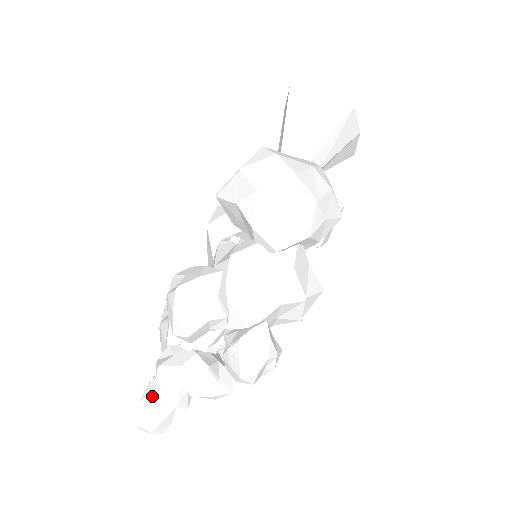
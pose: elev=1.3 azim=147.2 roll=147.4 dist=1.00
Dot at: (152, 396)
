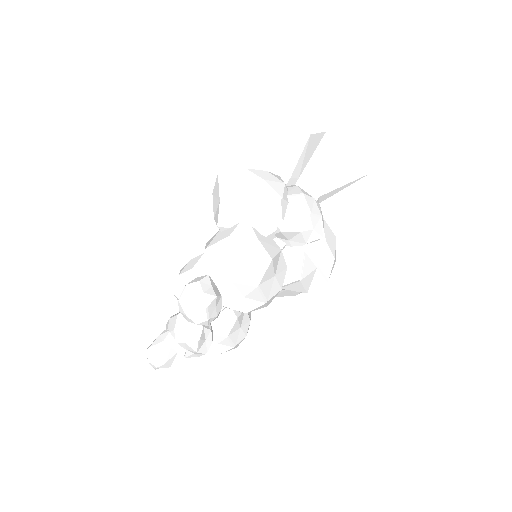
Dot at: occluded
